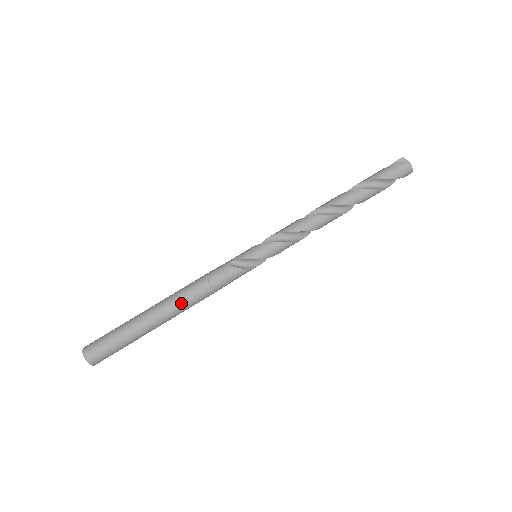
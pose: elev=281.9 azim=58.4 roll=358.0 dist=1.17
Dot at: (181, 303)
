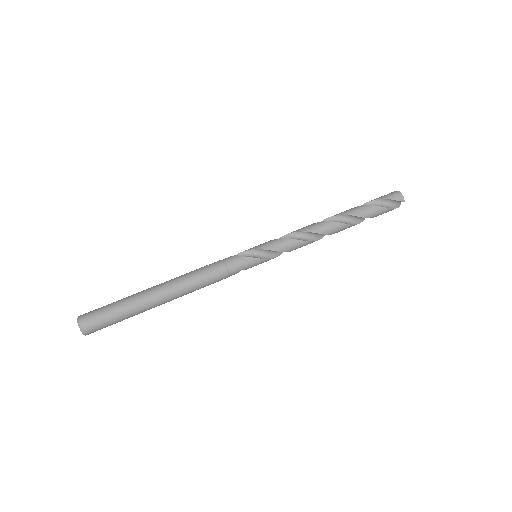
Dot at: (177, 279)
